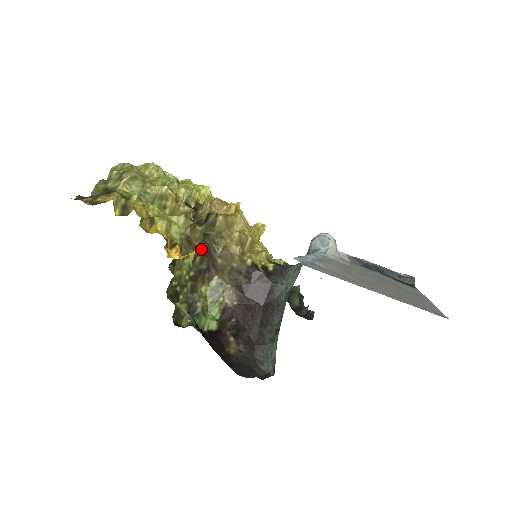
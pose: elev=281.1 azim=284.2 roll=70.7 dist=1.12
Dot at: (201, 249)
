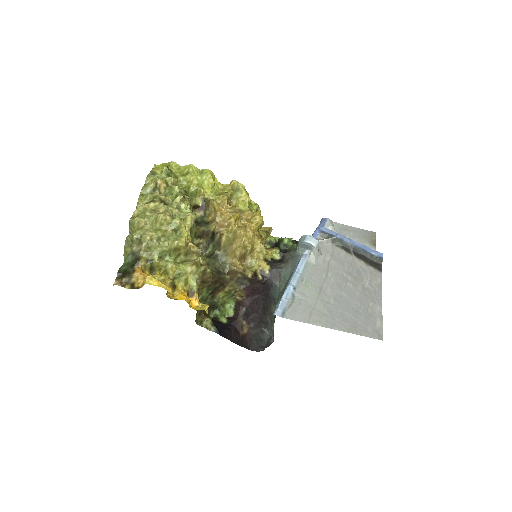
Dot at: (213, 281)
